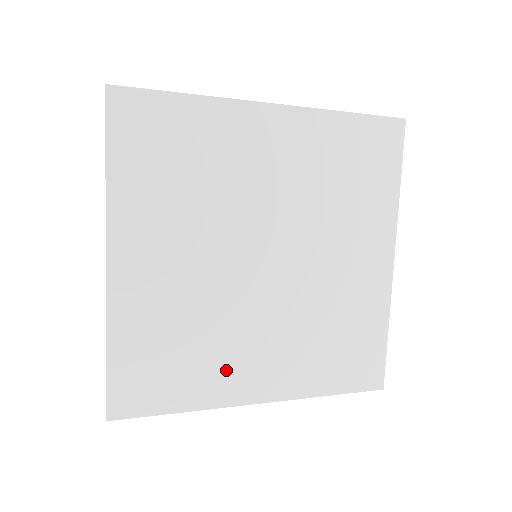
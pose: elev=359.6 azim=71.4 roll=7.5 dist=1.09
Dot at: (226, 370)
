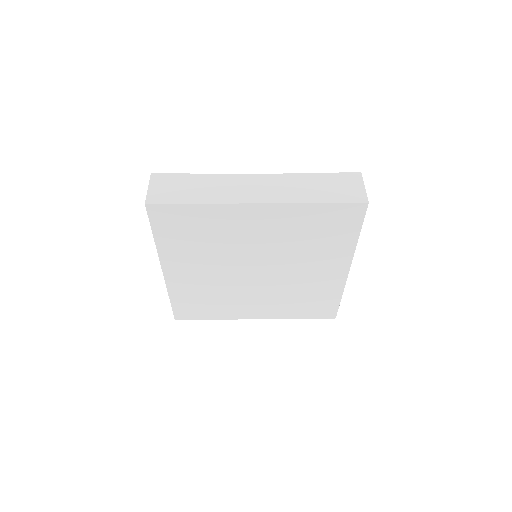
Dot at: (235, 308)
